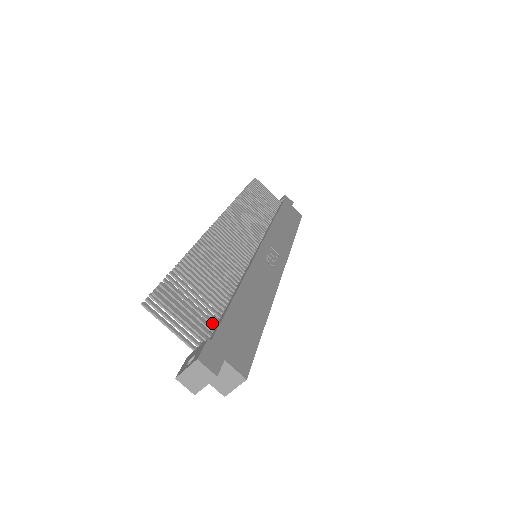
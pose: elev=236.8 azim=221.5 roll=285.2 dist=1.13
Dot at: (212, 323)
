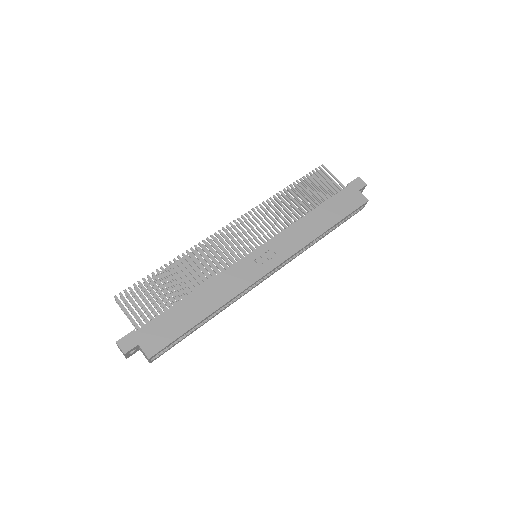
Dot at: (151, 318)
